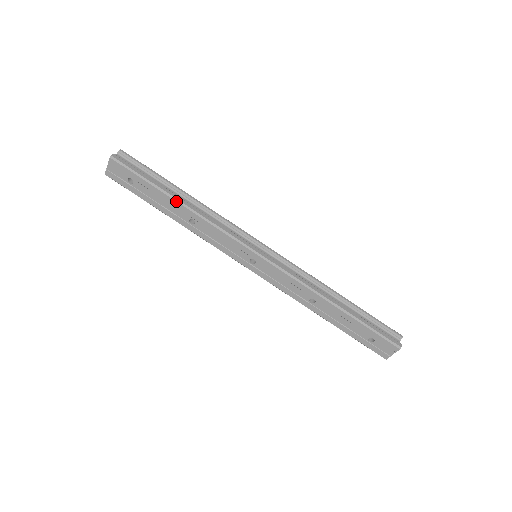
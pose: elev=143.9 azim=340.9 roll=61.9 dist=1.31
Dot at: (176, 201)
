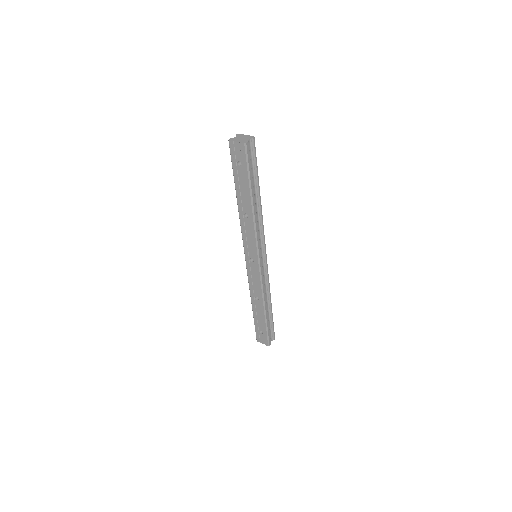
Dot at: (251, 202)
